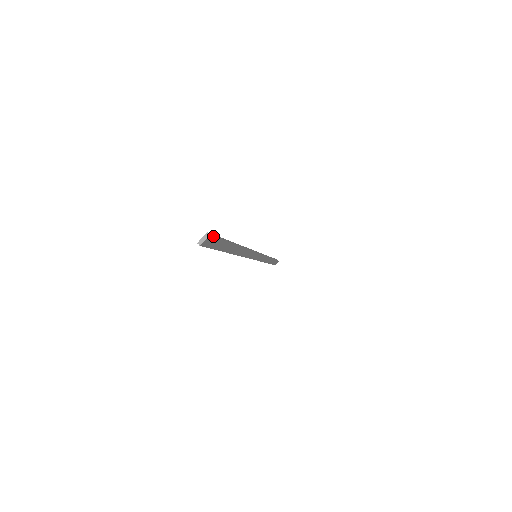
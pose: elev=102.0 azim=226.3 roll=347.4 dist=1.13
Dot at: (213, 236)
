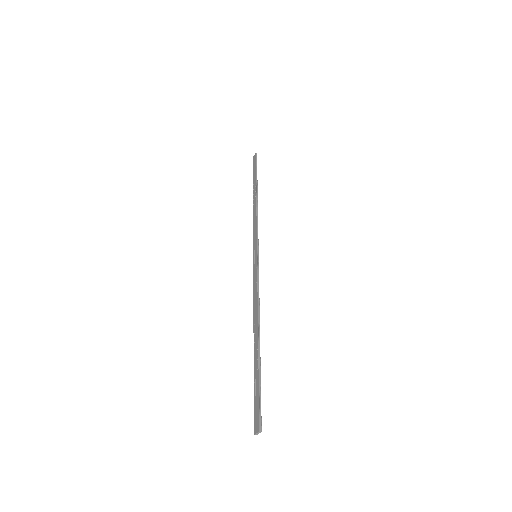
Dot at: (261, 421)
